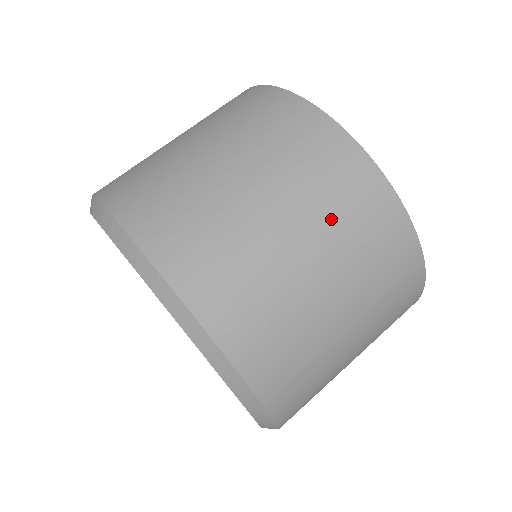
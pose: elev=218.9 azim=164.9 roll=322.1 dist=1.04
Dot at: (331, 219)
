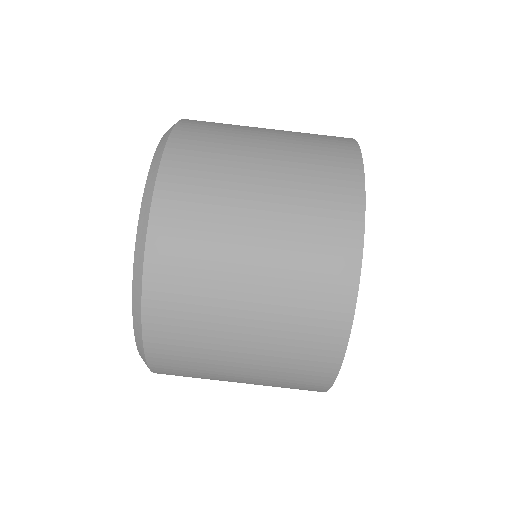
Dot at: (300, 175)
